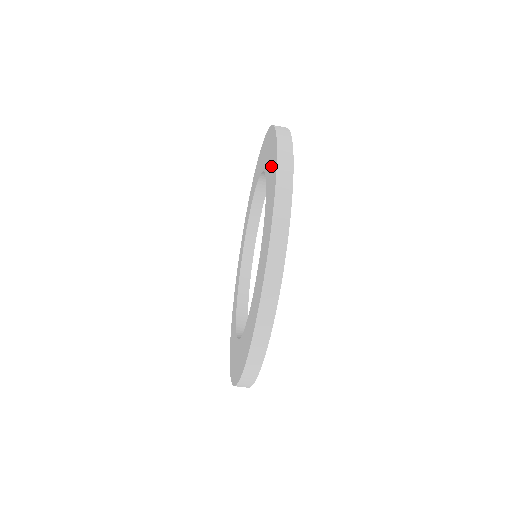
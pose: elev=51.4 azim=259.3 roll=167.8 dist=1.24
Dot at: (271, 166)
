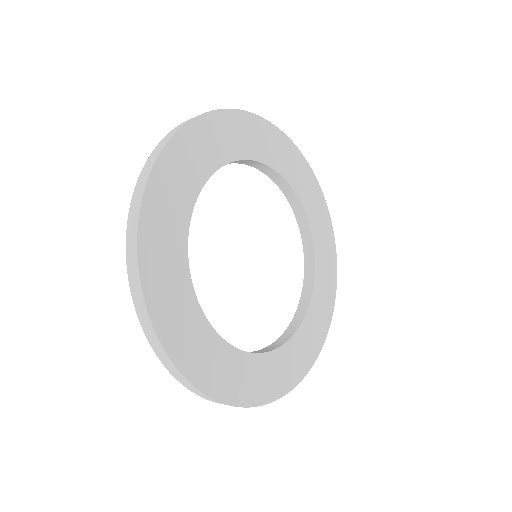
Dot at: occluded
